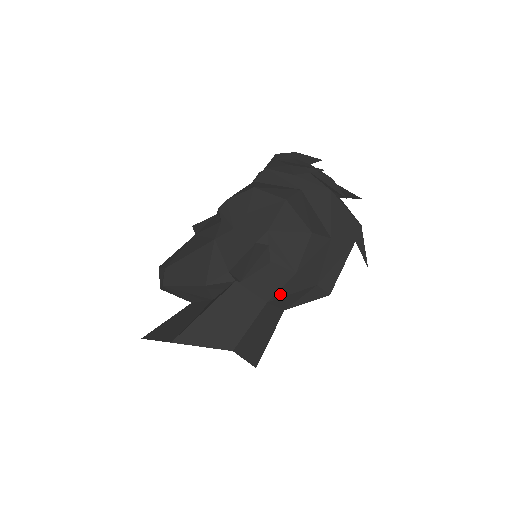
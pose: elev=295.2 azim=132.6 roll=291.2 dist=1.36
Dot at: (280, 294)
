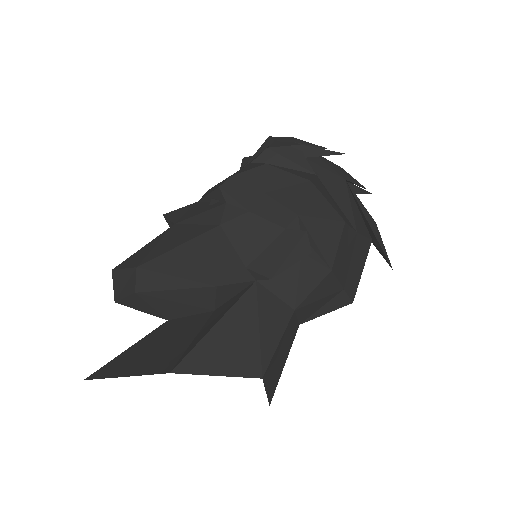
Dot at: (309, 299)
